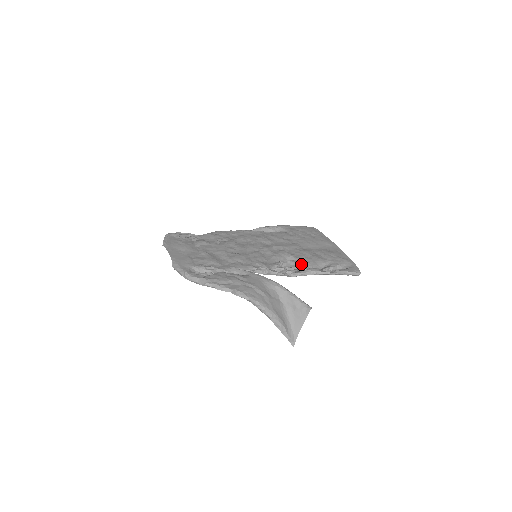
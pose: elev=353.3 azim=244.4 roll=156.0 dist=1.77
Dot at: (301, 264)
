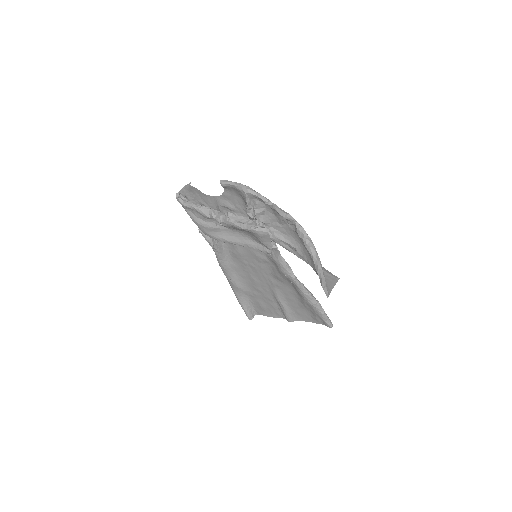
Dot at: occluded
